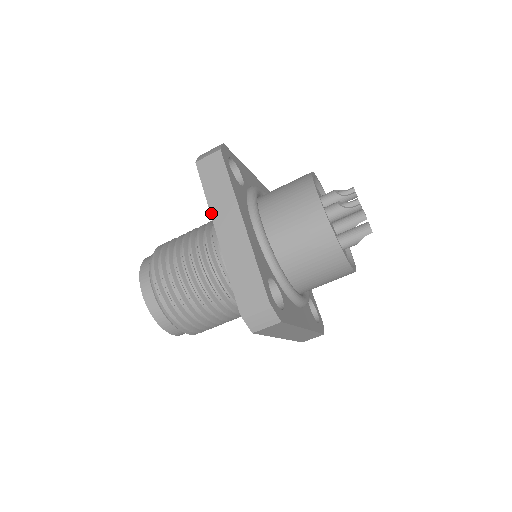
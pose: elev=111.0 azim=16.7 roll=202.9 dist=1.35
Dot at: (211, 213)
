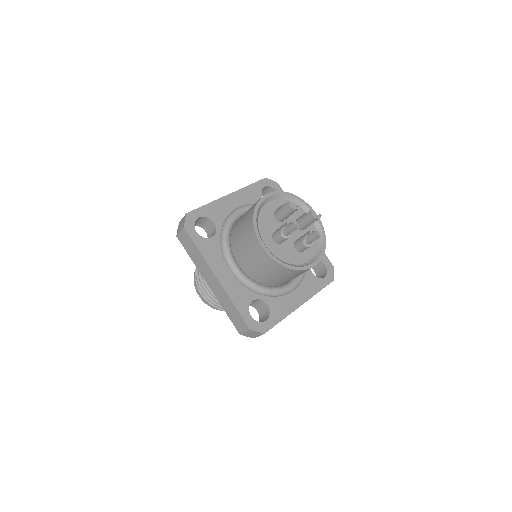
Dot at: occluded
